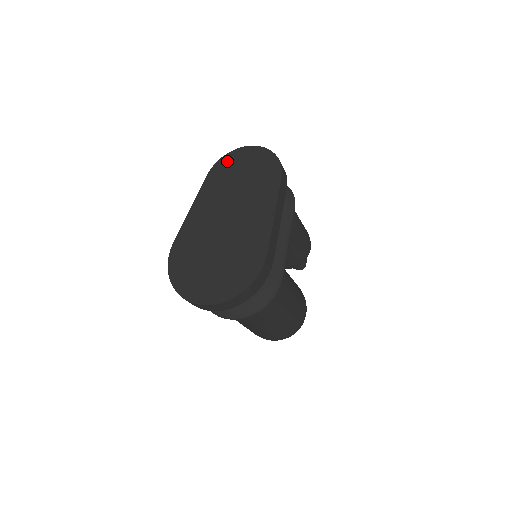
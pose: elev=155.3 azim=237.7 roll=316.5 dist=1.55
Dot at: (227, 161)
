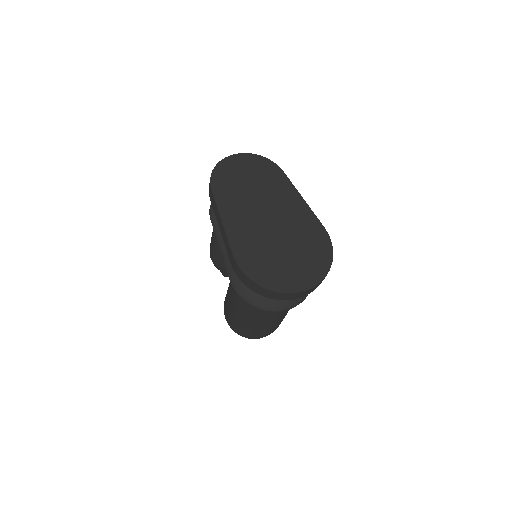
Dot at: (221, 173)
